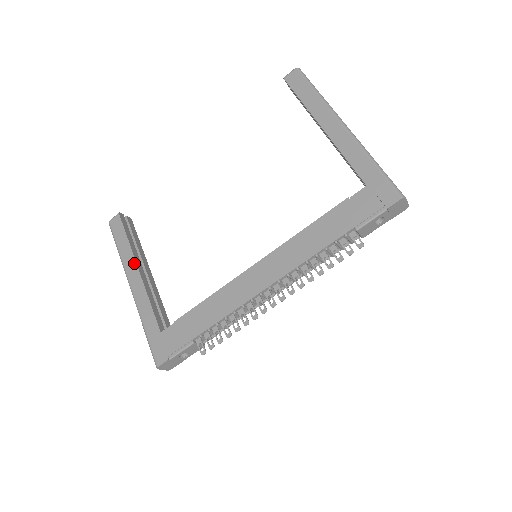
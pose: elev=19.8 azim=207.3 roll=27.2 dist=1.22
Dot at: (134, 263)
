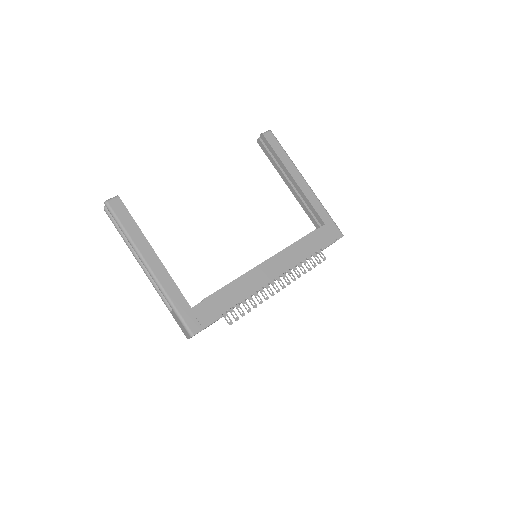
Dot at: (149, 246)
